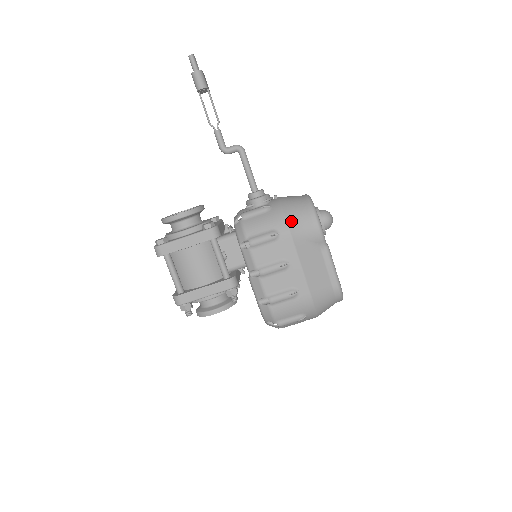
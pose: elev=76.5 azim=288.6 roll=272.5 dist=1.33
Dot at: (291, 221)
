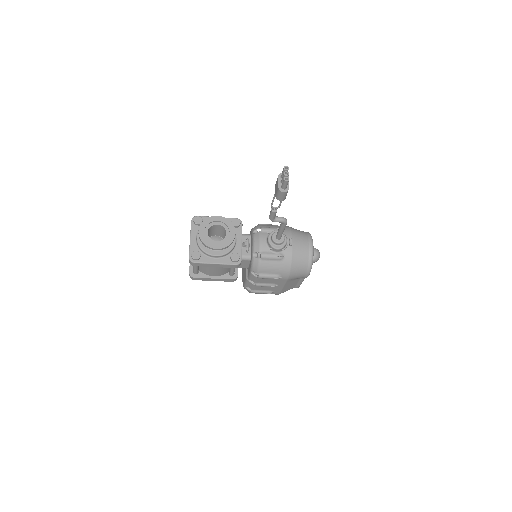
Dot at: (293, 273)
